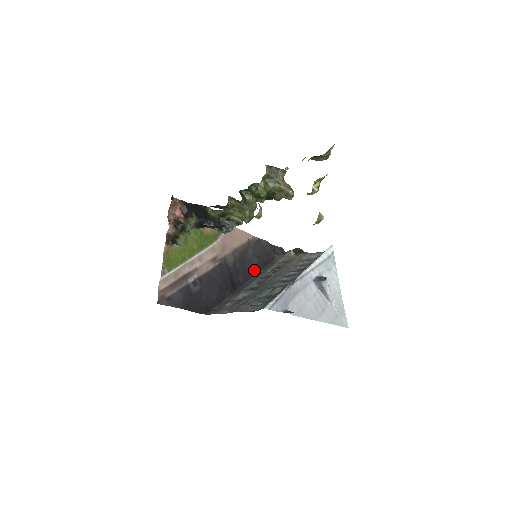
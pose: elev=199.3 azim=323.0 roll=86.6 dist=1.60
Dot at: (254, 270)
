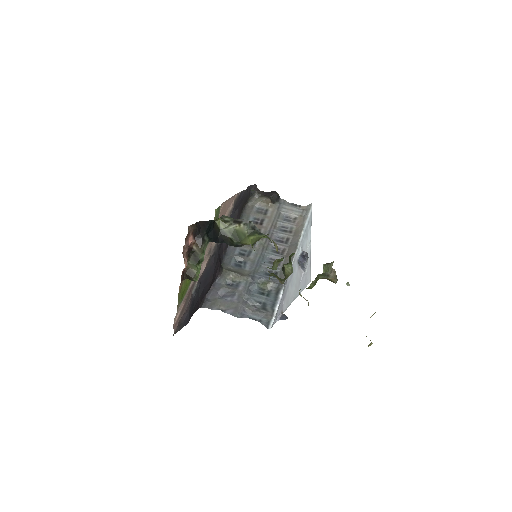
Dot at: occluded
